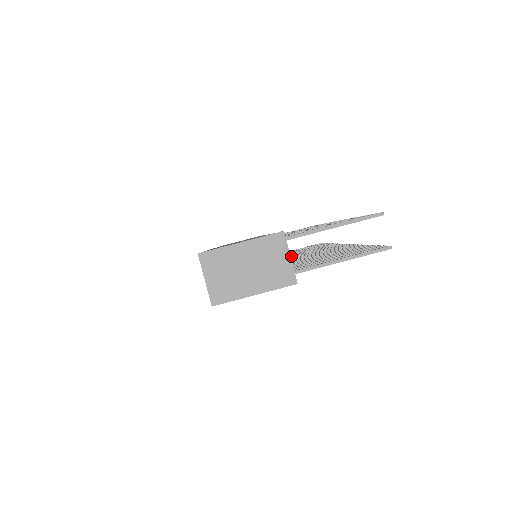
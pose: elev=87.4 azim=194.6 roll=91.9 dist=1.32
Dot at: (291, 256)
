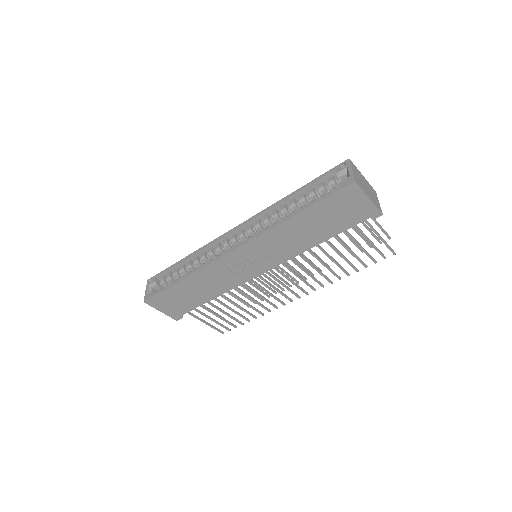
Dot at: (260, 285)
